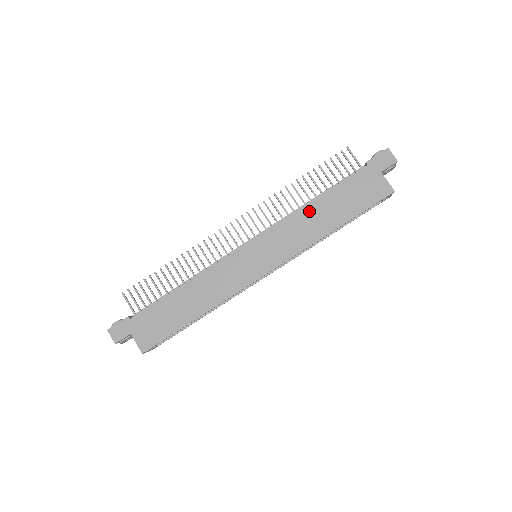
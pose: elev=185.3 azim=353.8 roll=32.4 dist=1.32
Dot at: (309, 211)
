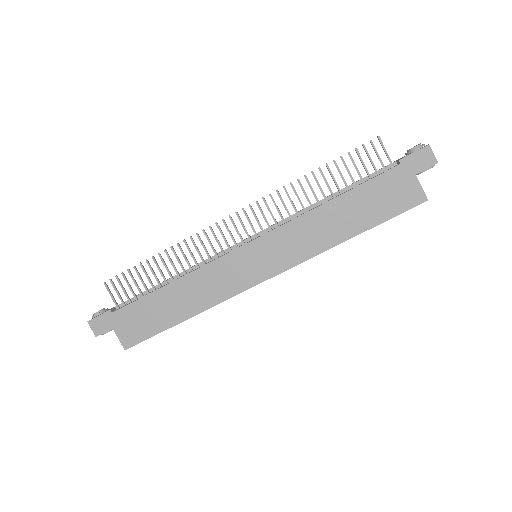
Dot at: (322, 213)
